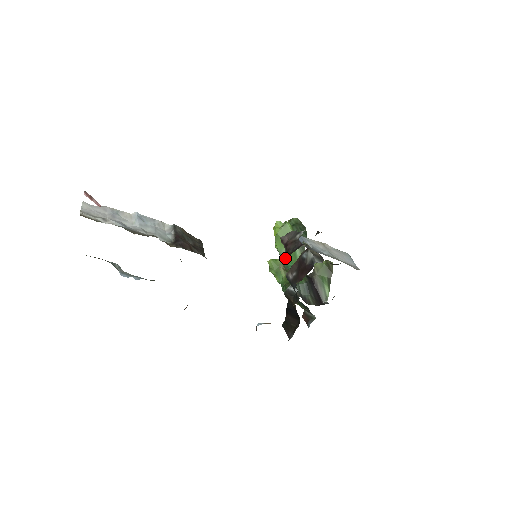
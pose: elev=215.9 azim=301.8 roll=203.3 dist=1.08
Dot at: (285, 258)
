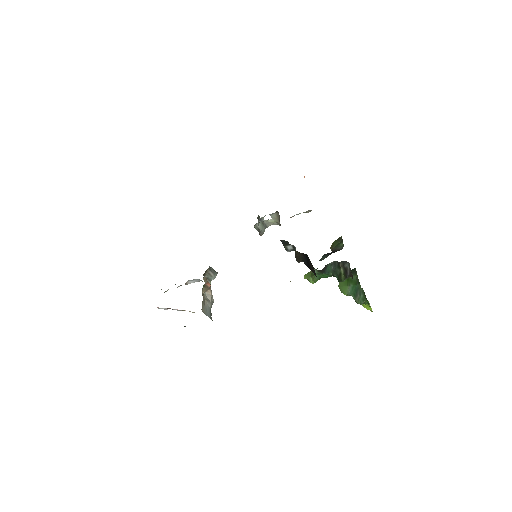
Dot at: (352, 291)
